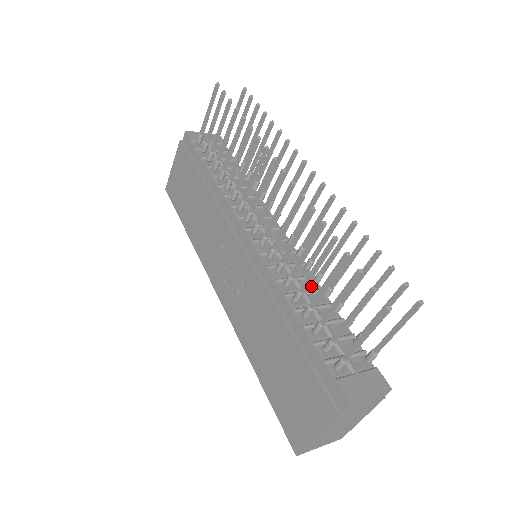
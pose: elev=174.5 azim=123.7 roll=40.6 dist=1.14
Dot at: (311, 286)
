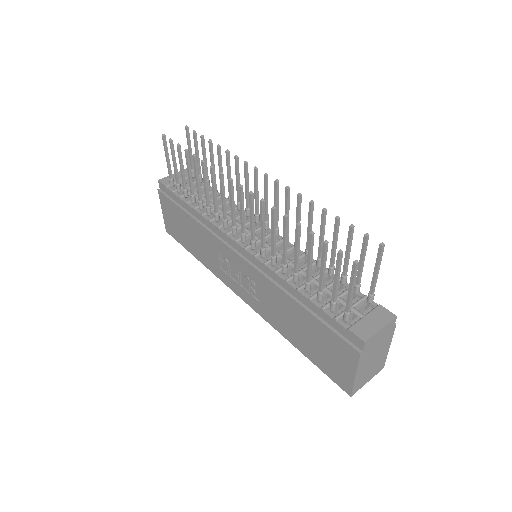
Dot at: (306, 262)
